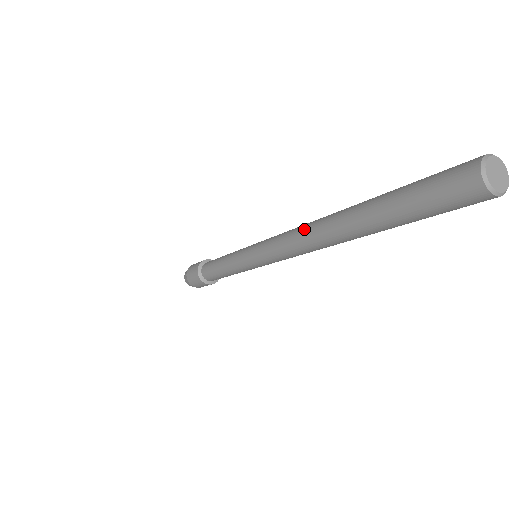
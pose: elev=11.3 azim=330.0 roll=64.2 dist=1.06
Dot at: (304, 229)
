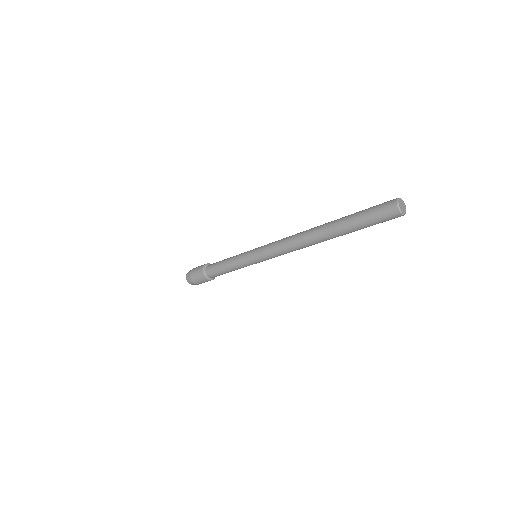
Dot at: (299, 235)
